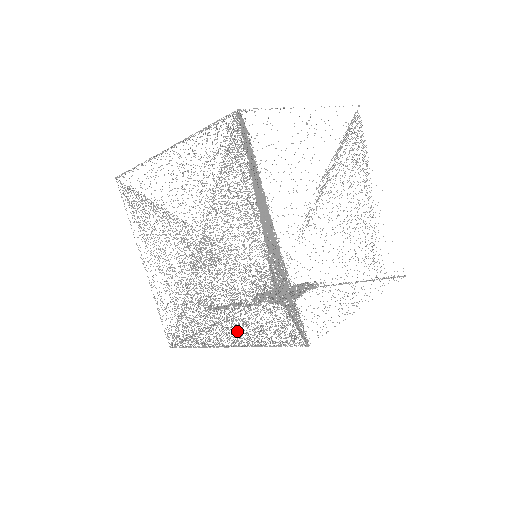
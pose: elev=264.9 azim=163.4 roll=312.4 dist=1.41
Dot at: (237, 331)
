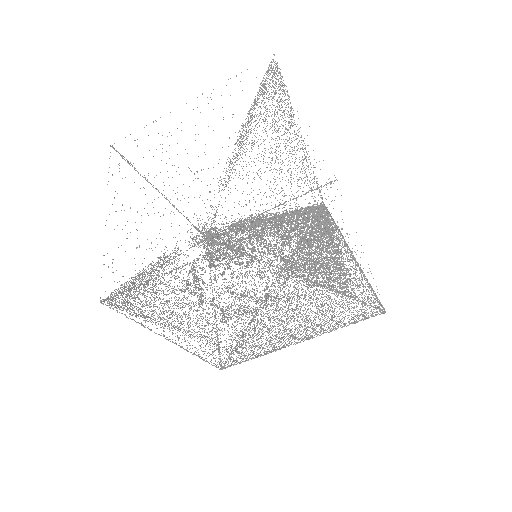
Dot at: occluded
